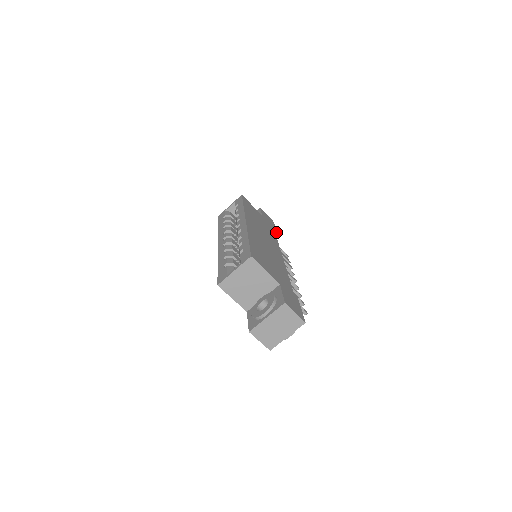
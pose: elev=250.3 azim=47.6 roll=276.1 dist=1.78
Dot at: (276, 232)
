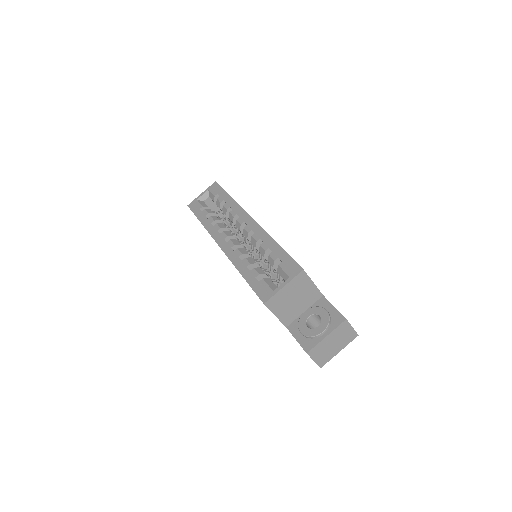
Dot at: occluded
